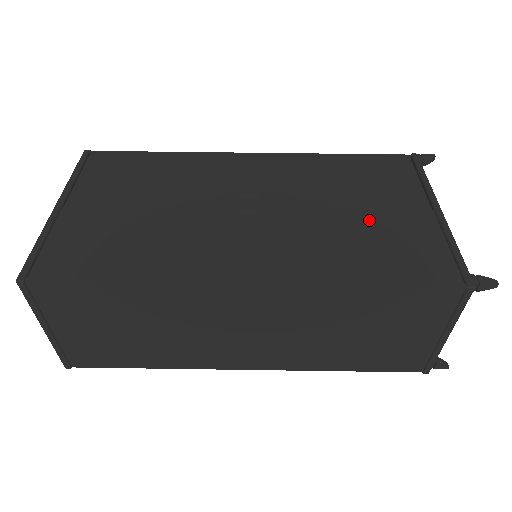
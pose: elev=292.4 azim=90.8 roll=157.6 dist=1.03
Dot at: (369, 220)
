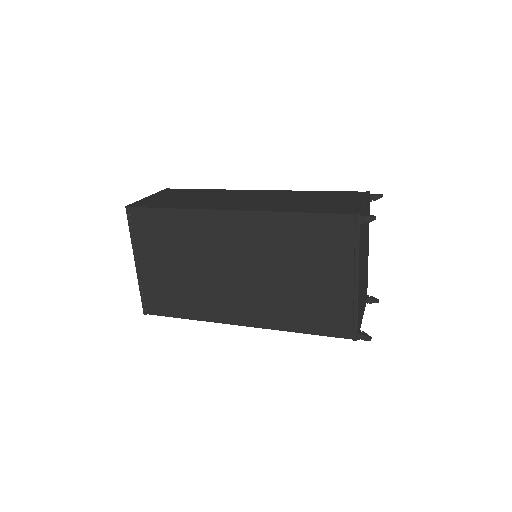
Dot at: occluded
